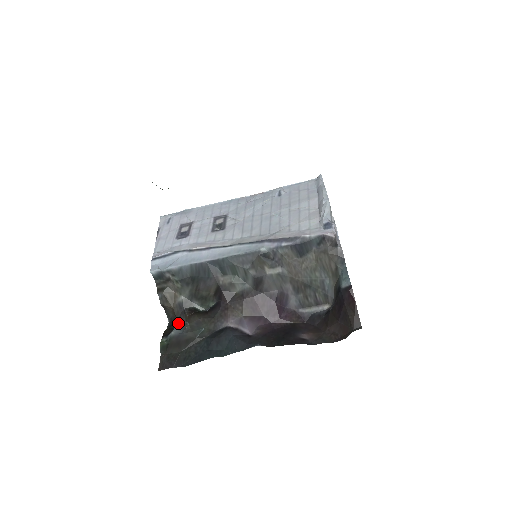
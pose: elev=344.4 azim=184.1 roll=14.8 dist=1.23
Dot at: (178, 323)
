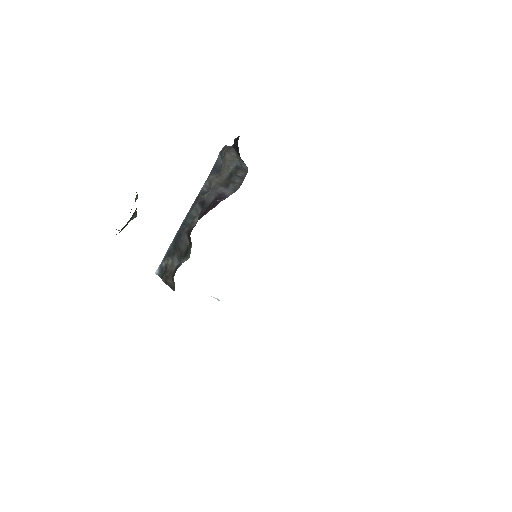
Dot at: (173, 276)
